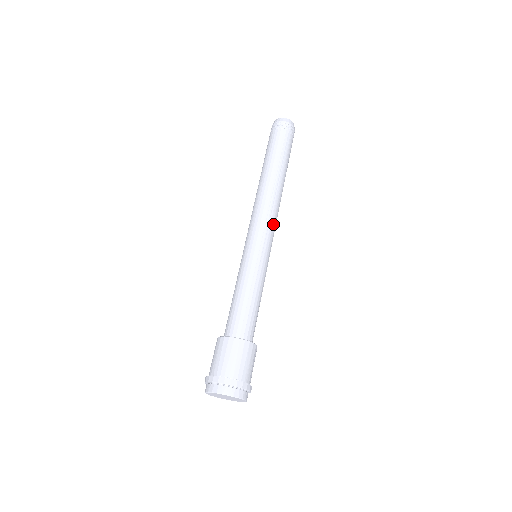
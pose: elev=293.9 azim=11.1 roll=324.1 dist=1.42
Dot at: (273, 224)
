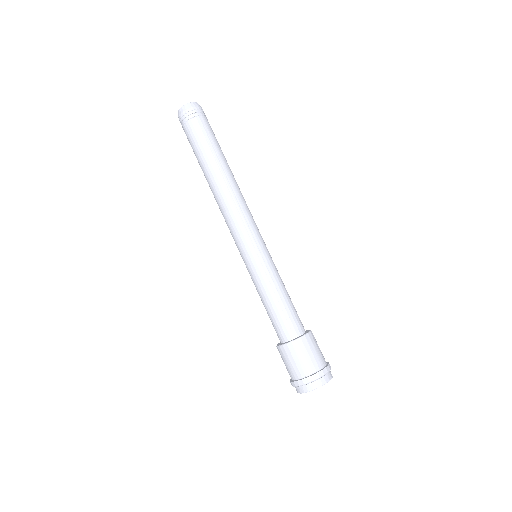
Dot at: (250, 219)
